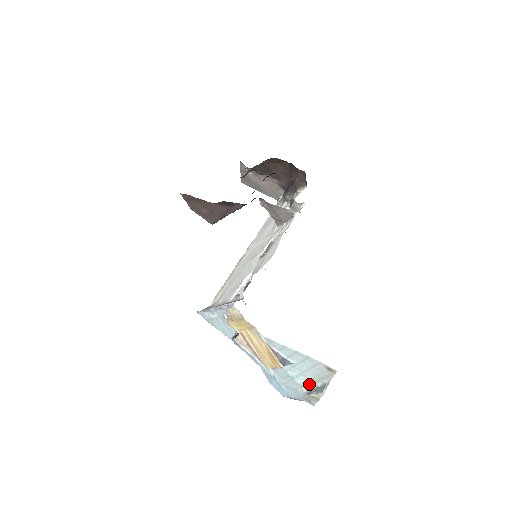
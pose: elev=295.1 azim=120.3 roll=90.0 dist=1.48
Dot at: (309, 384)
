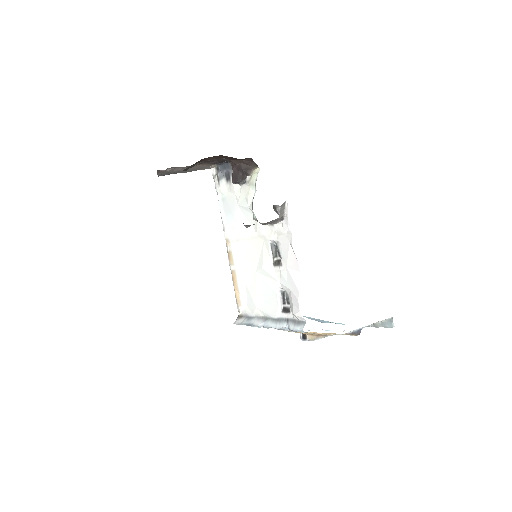
Dot at: occluded
